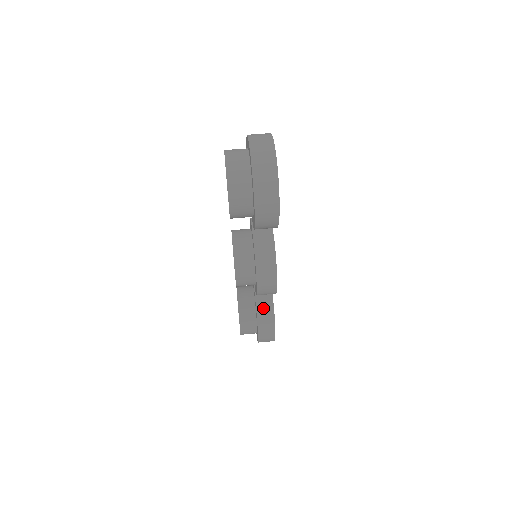
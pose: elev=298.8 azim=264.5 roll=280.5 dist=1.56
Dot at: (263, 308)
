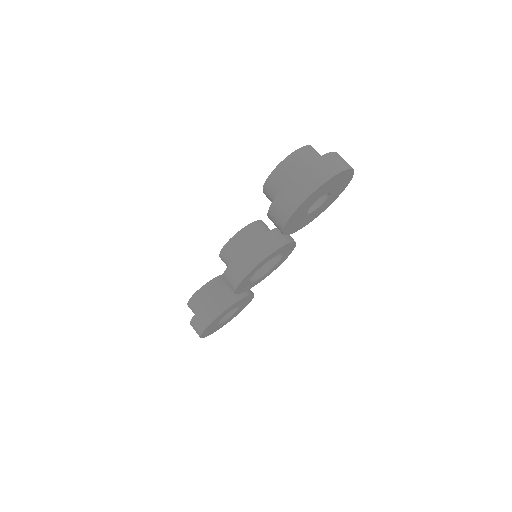
Dot at: (220, 301)
